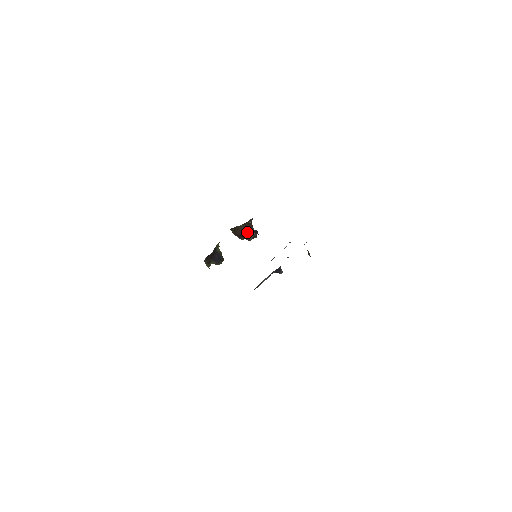
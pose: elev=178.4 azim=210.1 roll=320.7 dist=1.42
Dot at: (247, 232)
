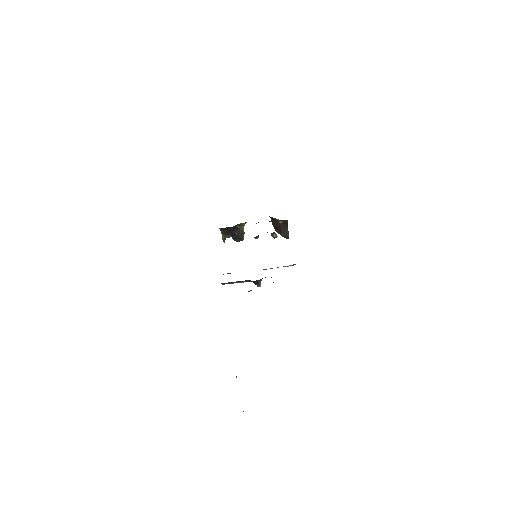
Dot at: (282, 229)
